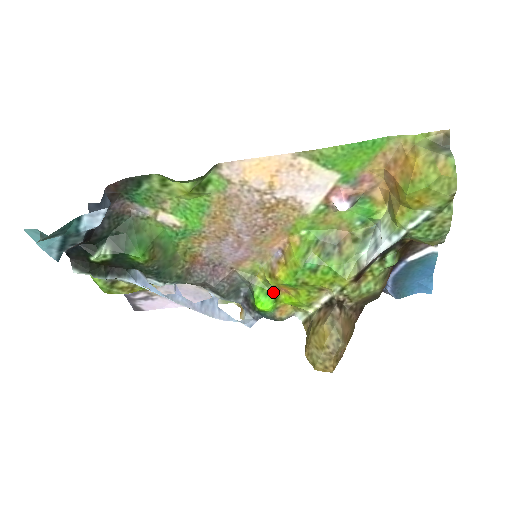
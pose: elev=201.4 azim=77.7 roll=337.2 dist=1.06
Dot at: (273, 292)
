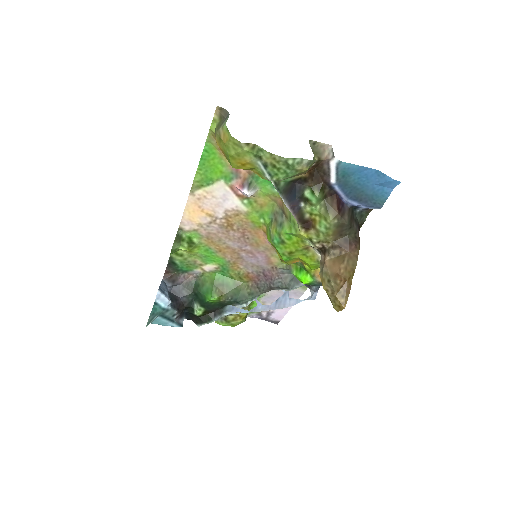
Dot at: (302, 267)
